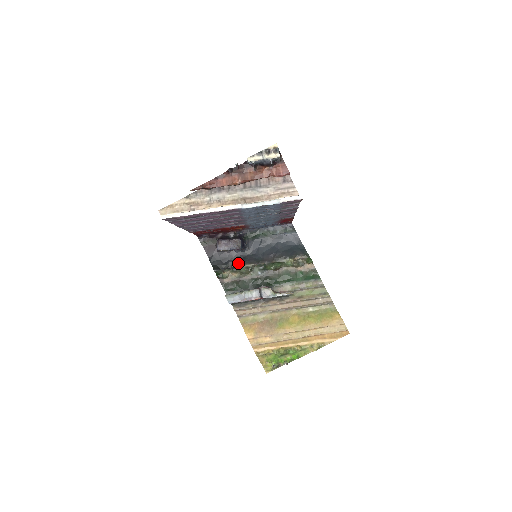
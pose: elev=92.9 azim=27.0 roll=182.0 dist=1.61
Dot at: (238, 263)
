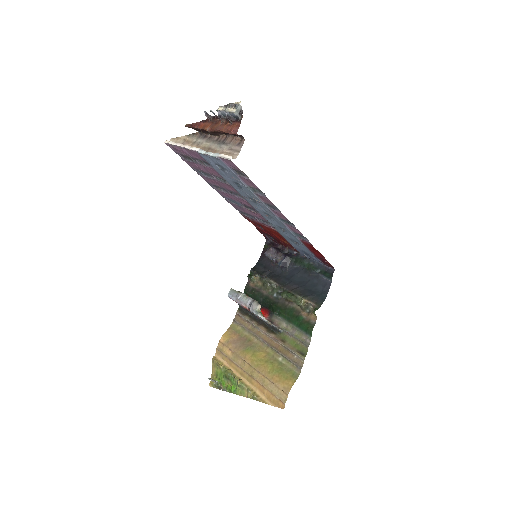
Dot at: (270, 276)
